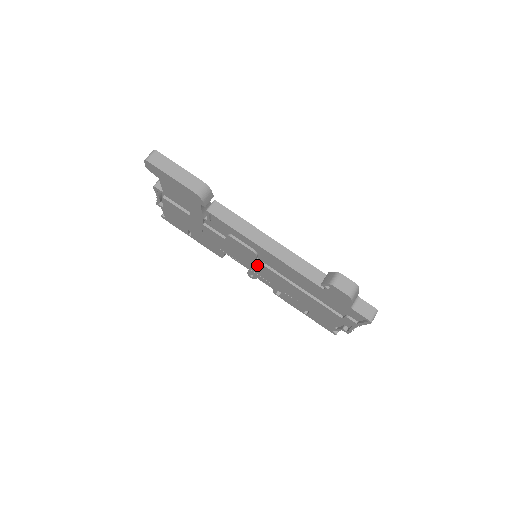
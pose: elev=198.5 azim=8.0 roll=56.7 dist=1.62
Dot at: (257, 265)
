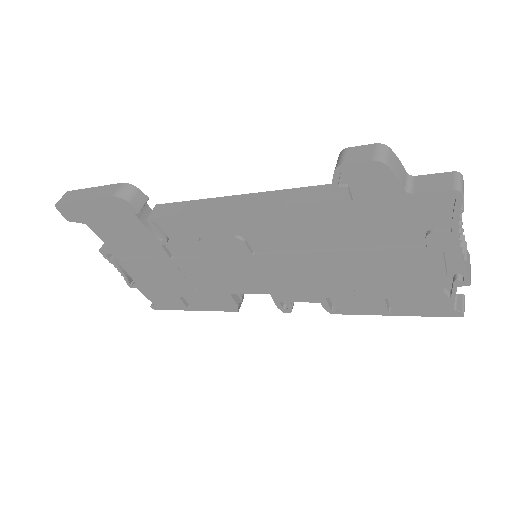
Dot at: (264, 267)
